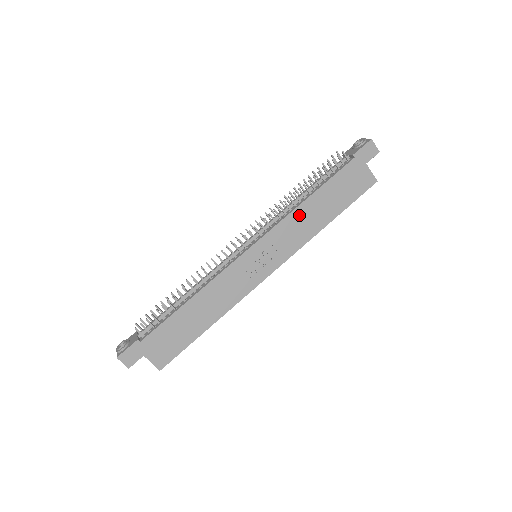
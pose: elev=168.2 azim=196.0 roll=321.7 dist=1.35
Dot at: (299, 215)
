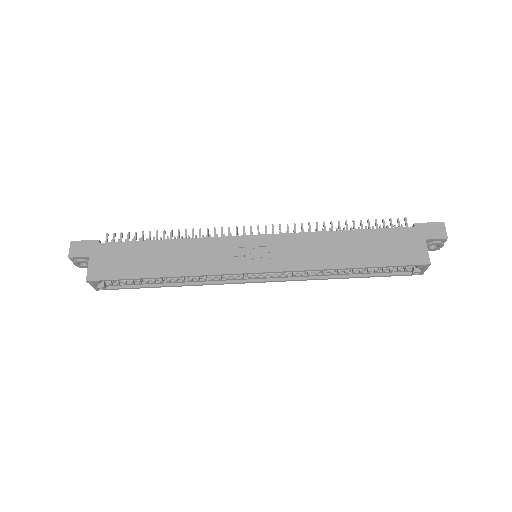
Dot at: (322, 239)
